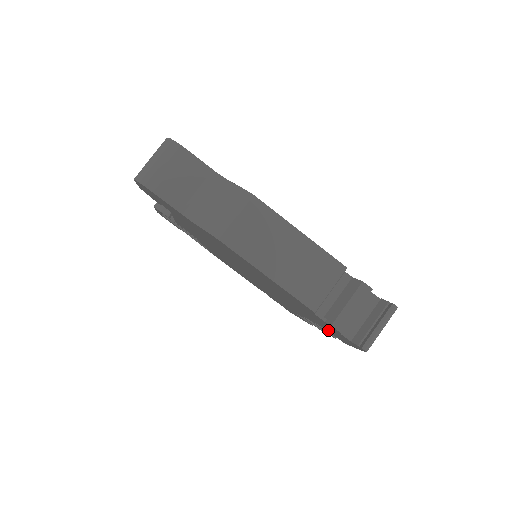
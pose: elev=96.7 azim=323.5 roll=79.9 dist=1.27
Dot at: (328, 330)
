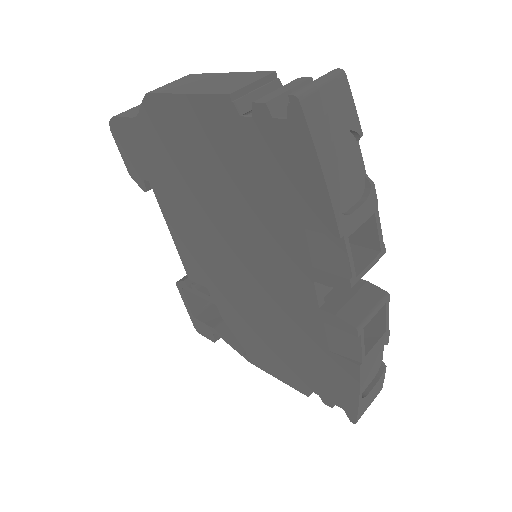
Dot at: (307, 217)
